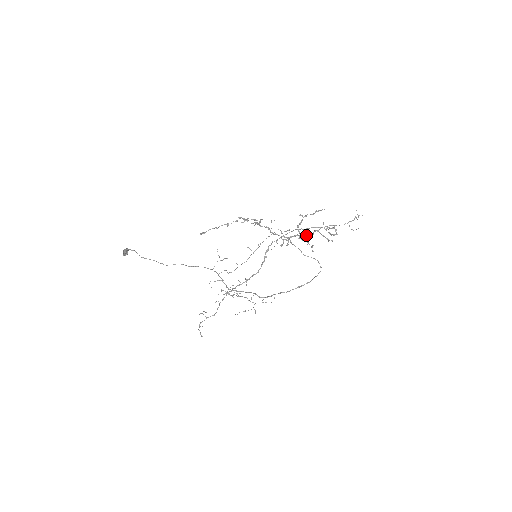
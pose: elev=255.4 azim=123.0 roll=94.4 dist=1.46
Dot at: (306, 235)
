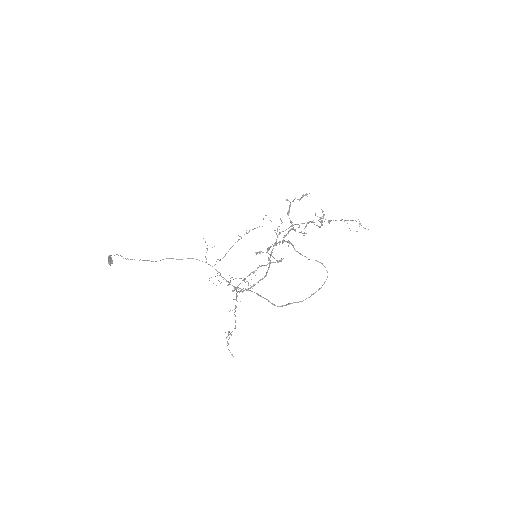
Dot at: (299, 225)
